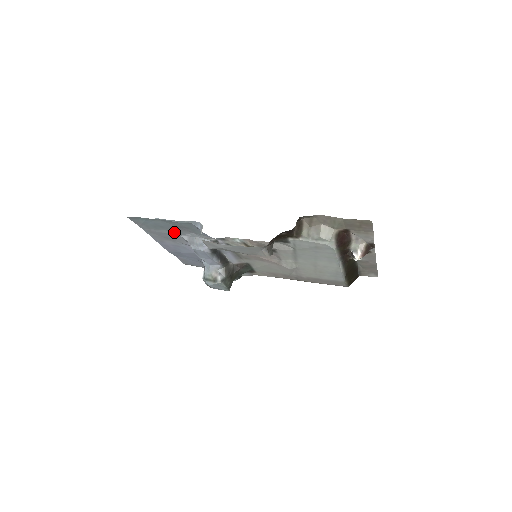
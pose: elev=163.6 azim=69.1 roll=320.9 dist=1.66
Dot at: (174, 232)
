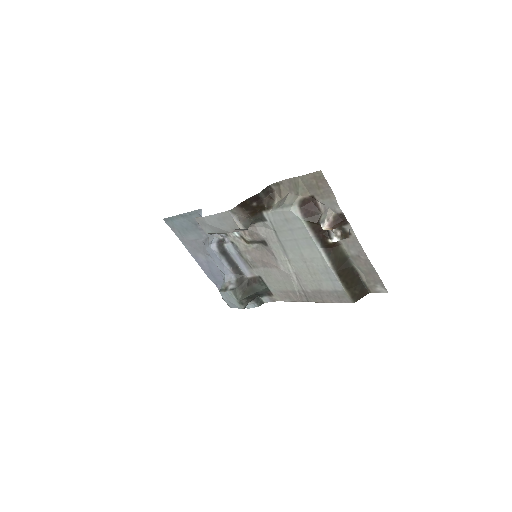
Dot at: (197, 236)
